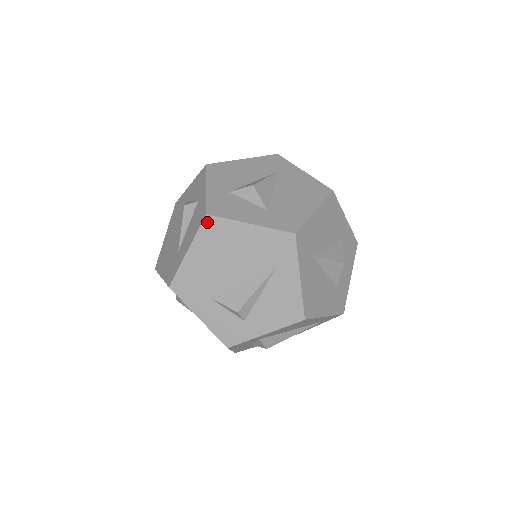
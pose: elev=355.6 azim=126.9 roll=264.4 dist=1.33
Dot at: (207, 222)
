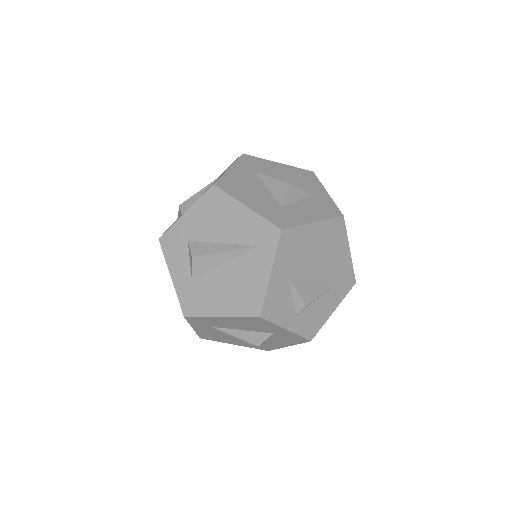
Dot at: occluded
